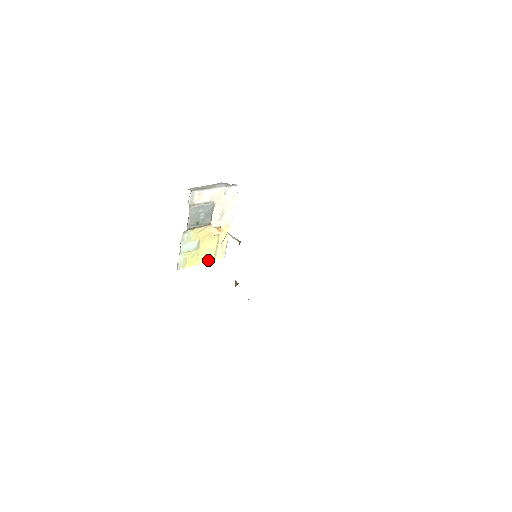
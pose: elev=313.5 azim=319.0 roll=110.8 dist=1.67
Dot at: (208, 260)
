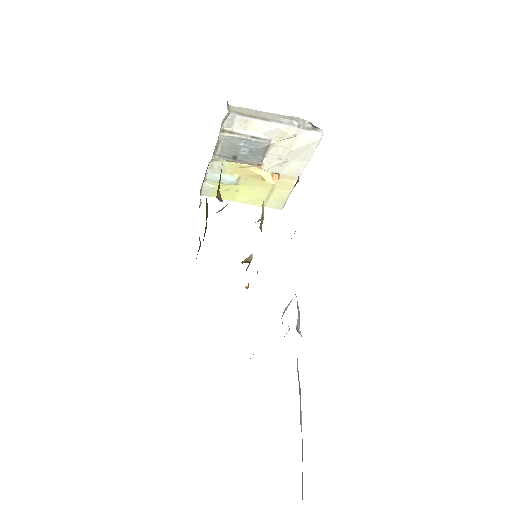
Dot at: (253, 202)
